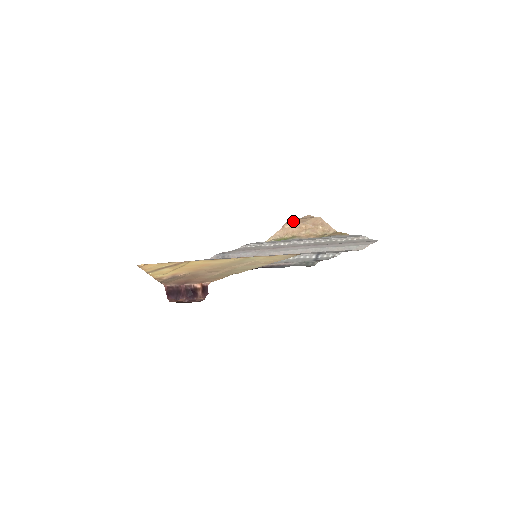
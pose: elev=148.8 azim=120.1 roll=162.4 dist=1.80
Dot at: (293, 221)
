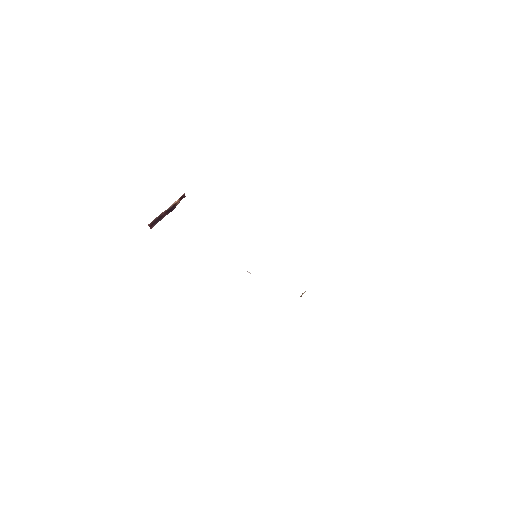
Dot at: occluded
